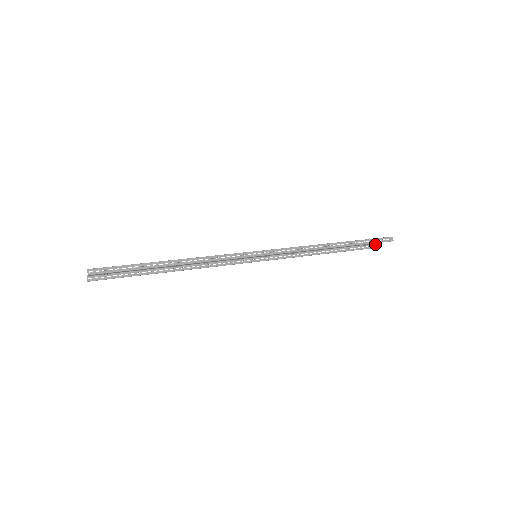
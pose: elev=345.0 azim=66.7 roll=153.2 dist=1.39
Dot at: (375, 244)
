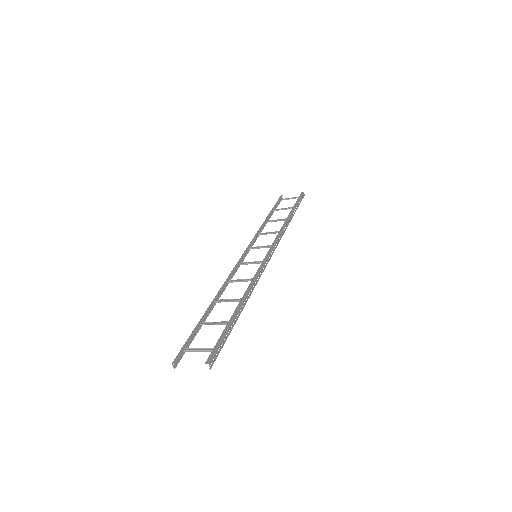
Dot at: (281, 196)
